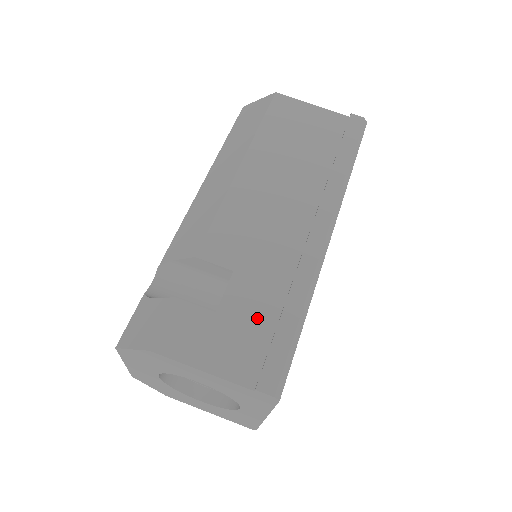
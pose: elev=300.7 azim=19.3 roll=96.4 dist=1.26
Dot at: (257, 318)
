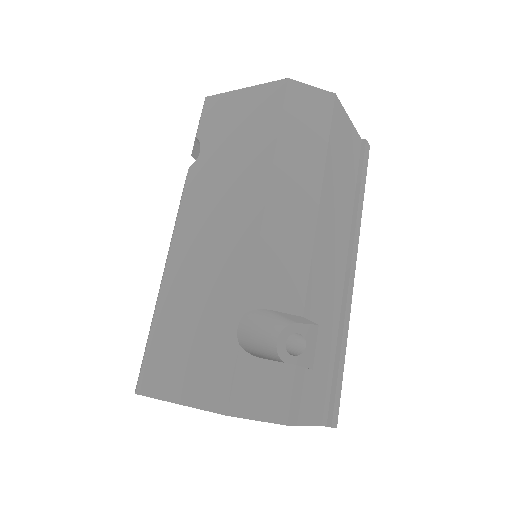
Dot at: (327, 365)
